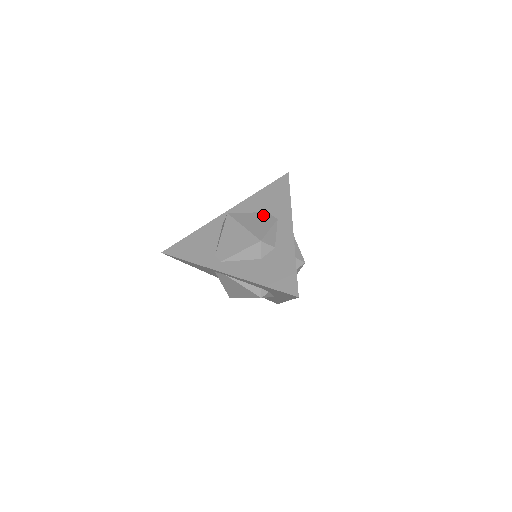
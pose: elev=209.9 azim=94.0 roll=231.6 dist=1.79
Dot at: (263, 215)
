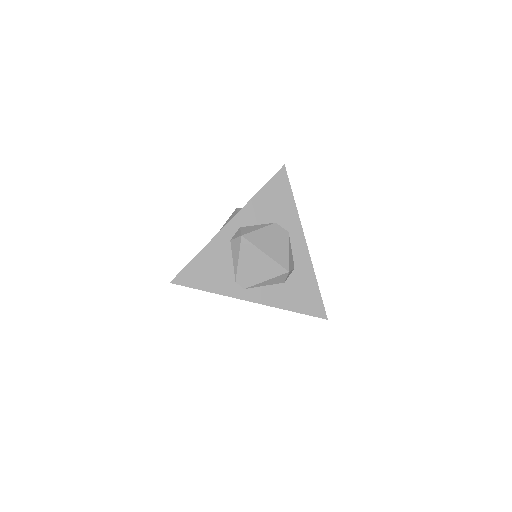
Dot at: (274, 229)
